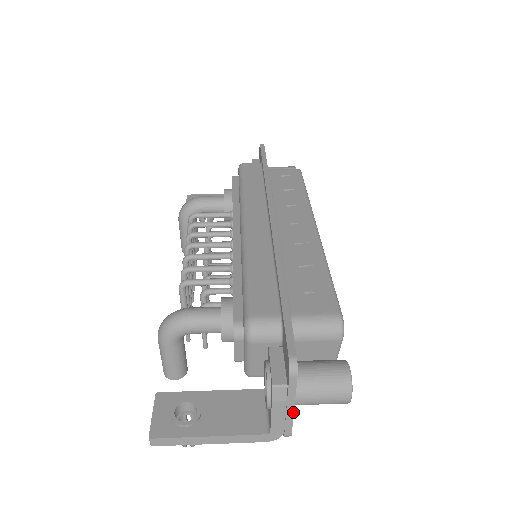
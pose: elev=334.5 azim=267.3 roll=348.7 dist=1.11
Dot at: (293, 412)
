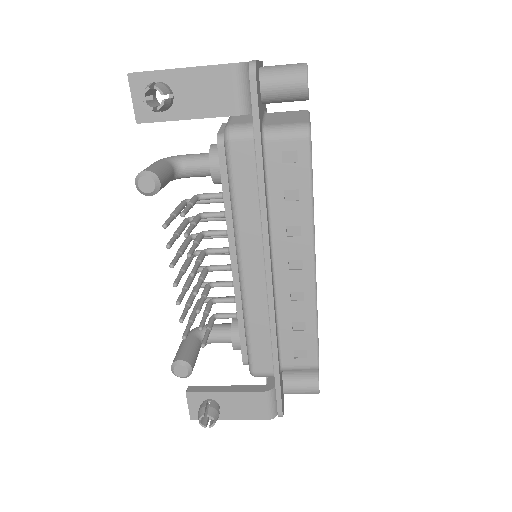
Dot at: (258, 61)
